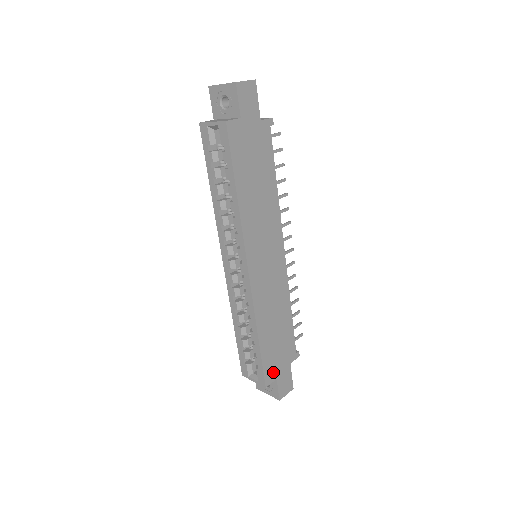
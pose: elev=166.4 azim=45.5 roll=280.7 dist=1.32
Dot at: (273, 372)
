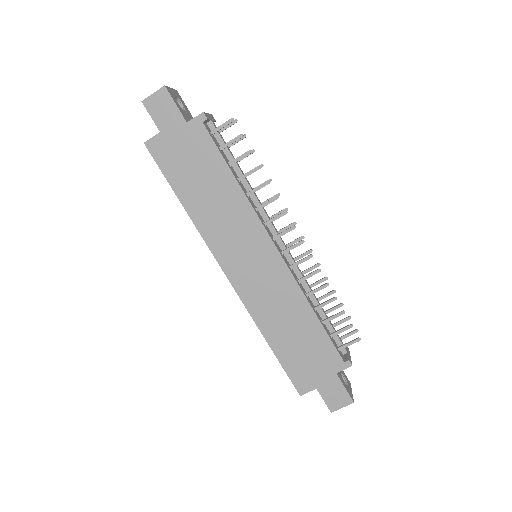
Dot at: (307, 381)
